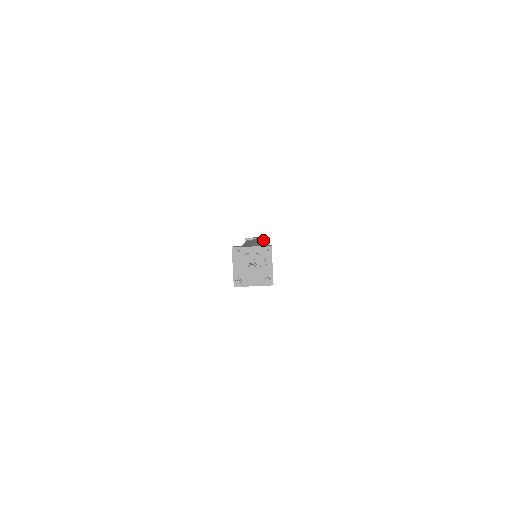
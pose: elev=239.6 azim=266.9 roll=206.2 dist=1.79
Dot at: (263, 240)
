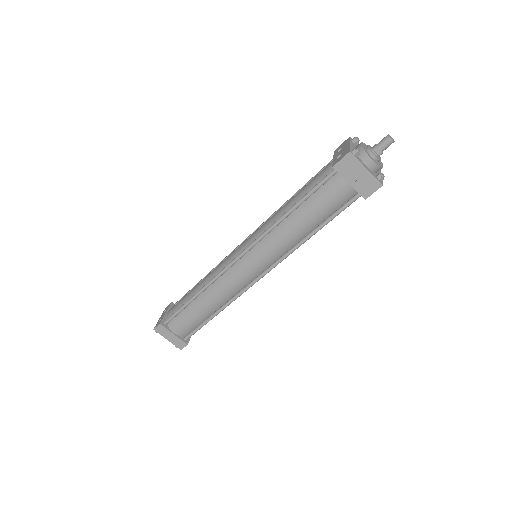
Dot at: occluded
